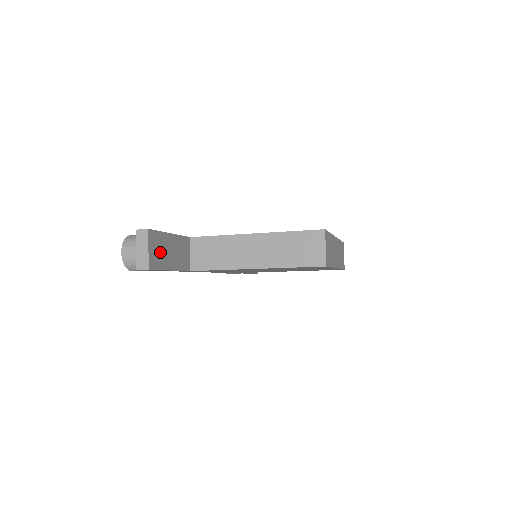
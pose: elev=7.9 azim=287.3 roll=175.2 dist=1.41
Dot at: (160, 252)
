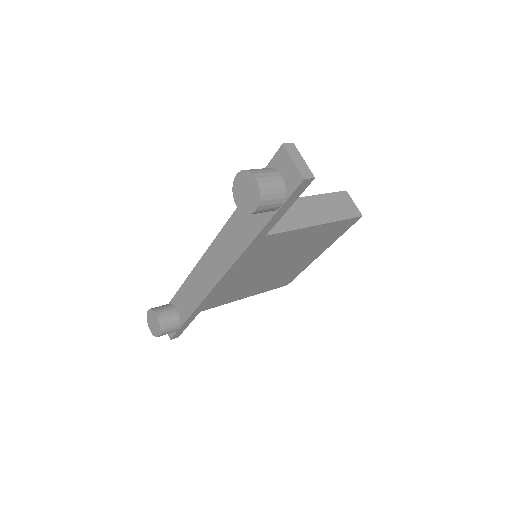
Dot at: occluded
